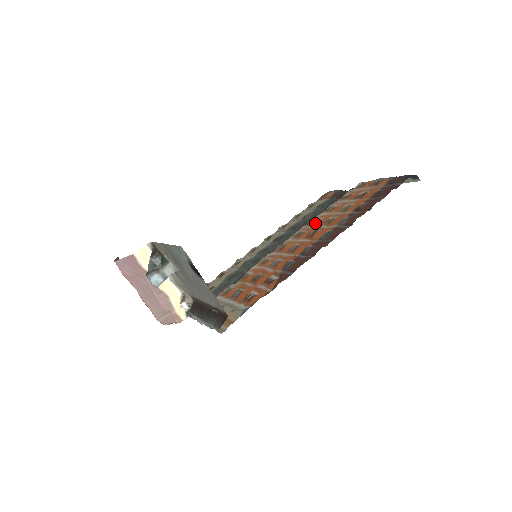
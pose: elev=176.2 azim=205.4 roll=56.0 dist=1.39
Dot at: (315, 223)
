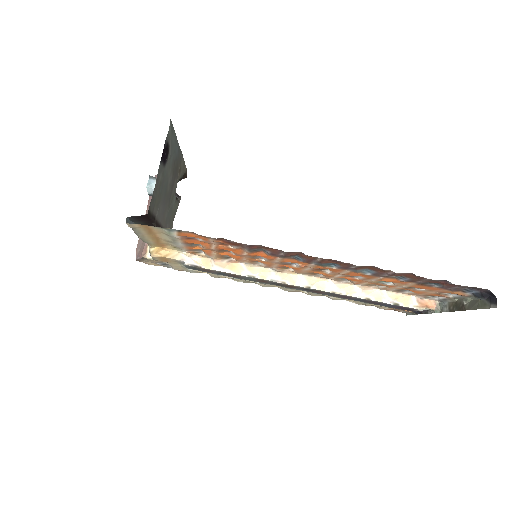
Dot at: occluded
